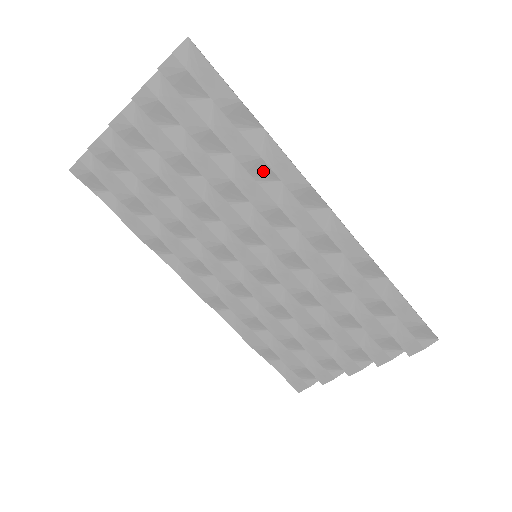
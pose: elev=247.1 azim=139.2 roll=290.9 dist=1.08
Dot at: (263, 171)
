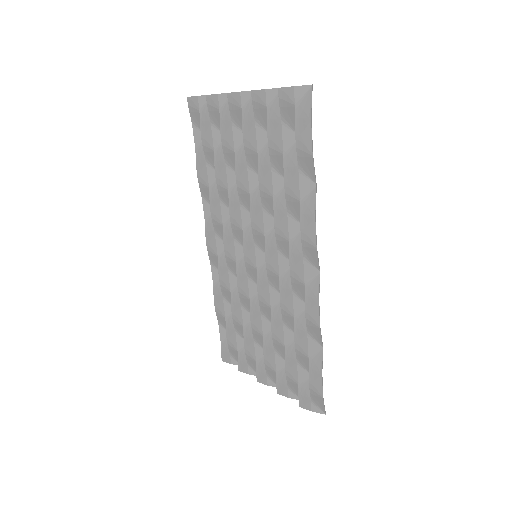
Dot at: (296, 210)
